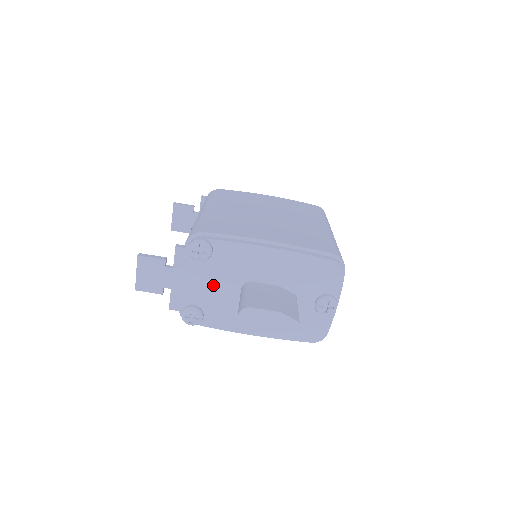
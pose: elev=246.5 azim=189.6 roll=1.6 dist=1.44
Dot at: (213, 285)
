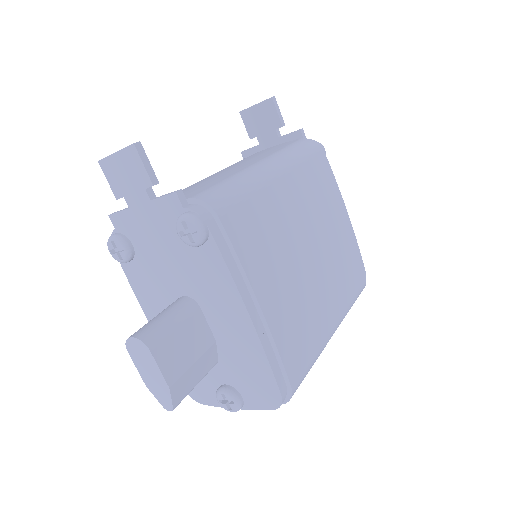
Dot at: (167, 260)
